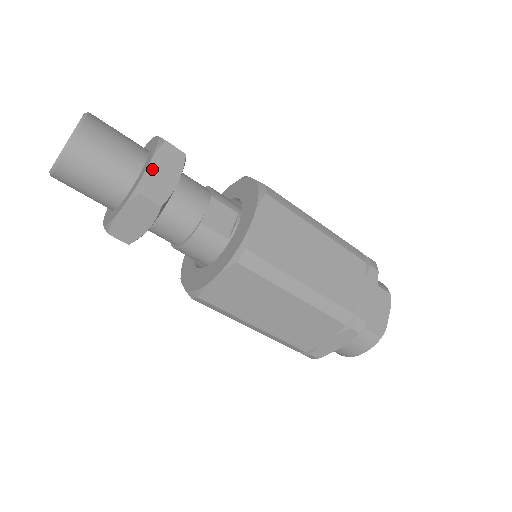
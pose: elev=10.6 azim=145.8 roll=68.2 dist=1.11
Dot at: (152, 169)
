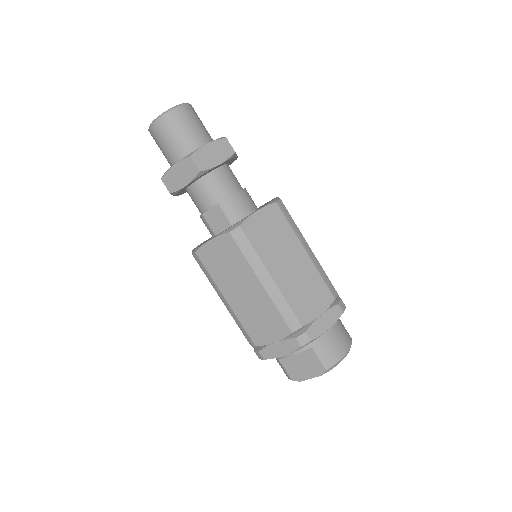
Dot at: (174, 169)
